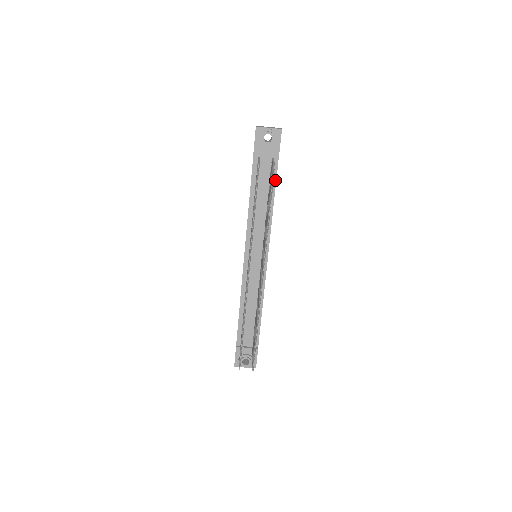
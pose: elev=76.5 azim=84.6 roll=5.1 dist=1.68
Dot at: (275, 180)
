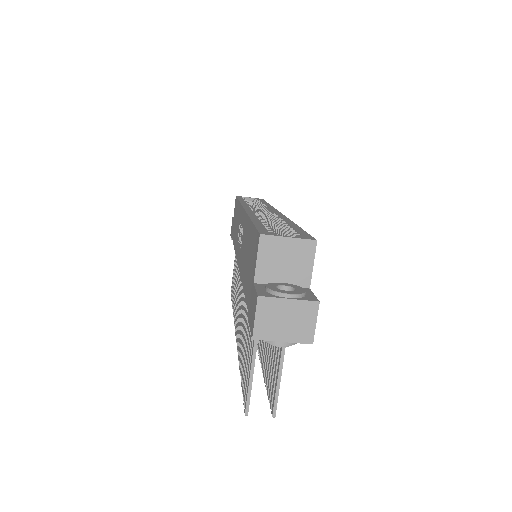
Dot at: occluded
